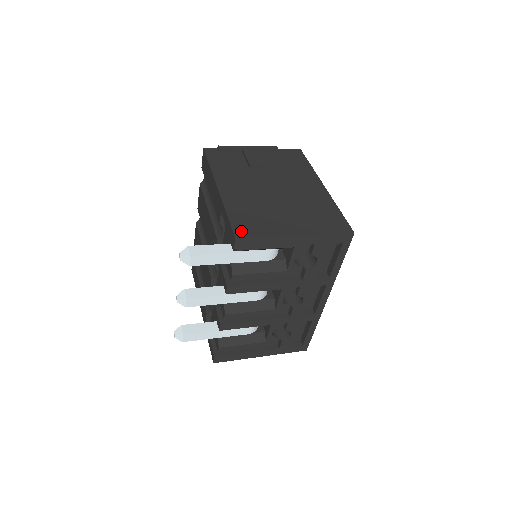
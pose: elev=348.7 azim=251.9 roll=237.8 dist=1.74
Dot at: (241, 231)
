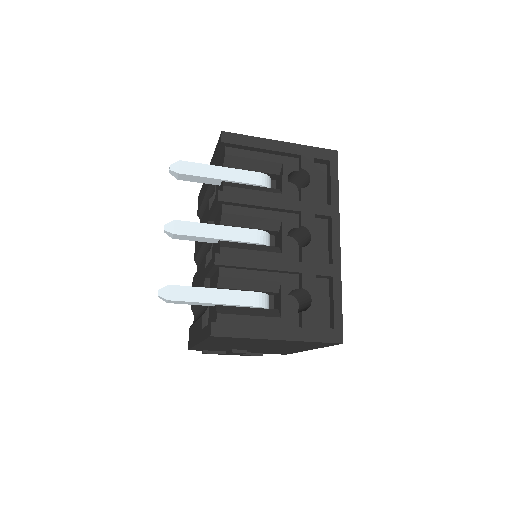
Dot at: occluded
